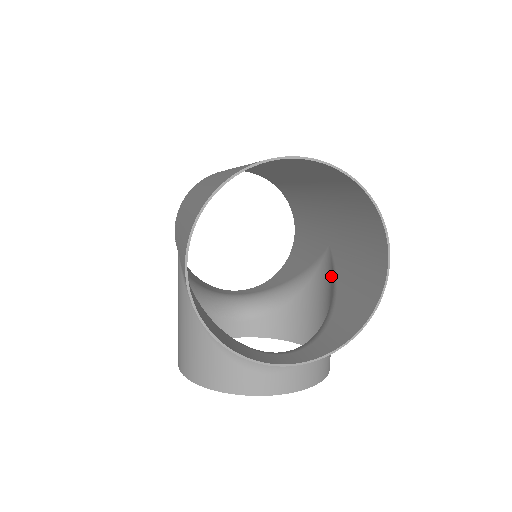
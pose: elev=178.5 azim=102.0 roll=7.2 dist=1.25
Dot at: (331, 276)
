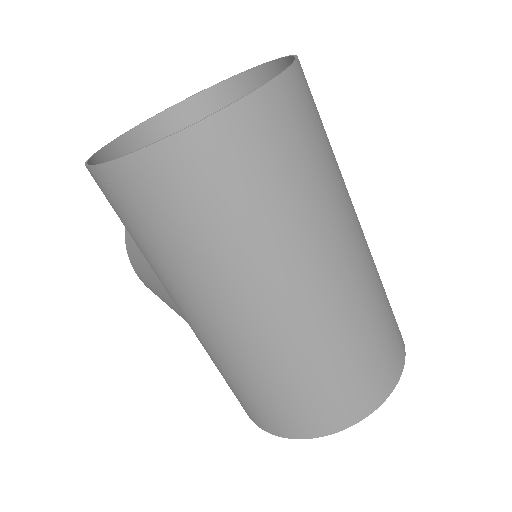
Dot at: occluded
